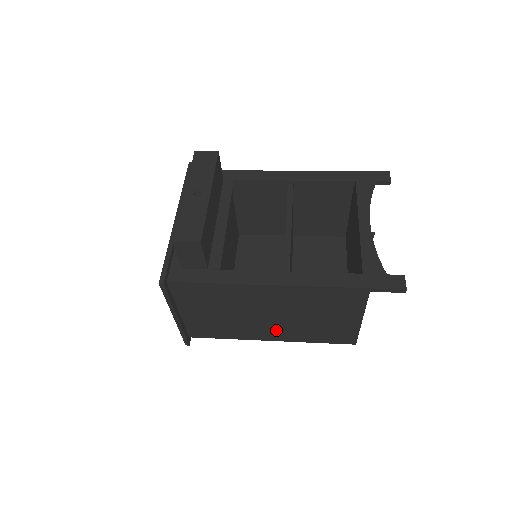
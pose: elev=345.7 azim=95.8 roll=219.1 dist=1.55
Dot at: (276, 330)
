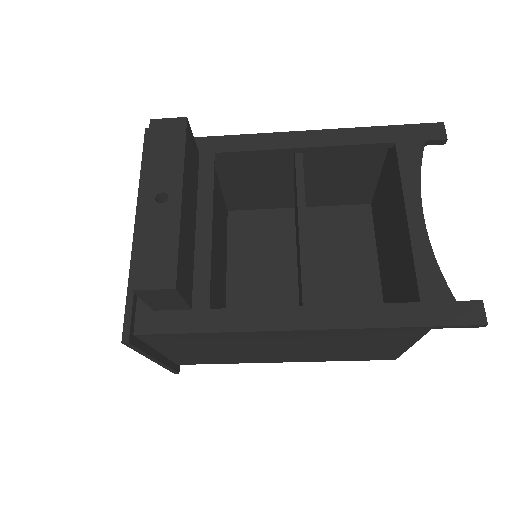
Dot at: (292, 356)
